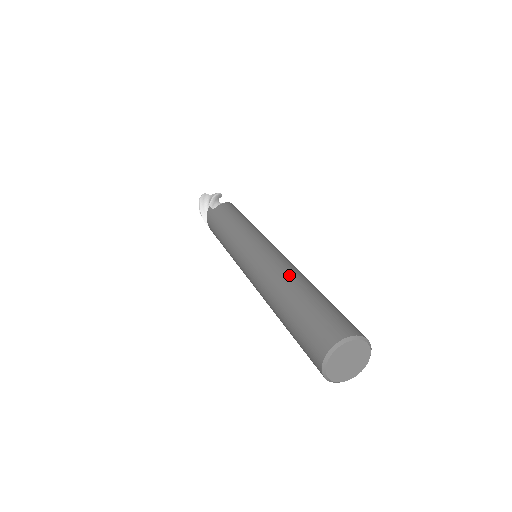
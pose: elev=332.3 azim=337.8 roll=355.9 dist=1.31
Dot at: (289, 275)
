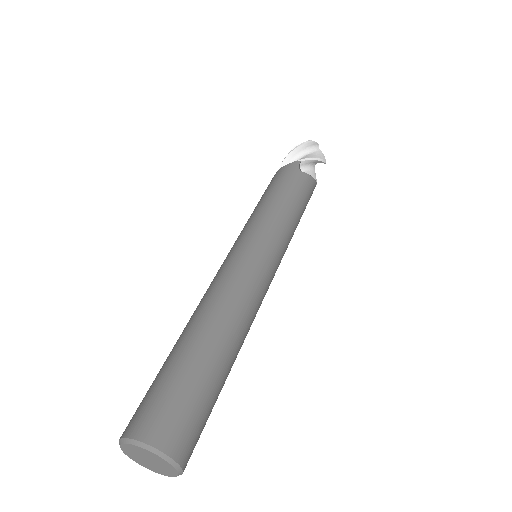
Dot at: (195, 313)
